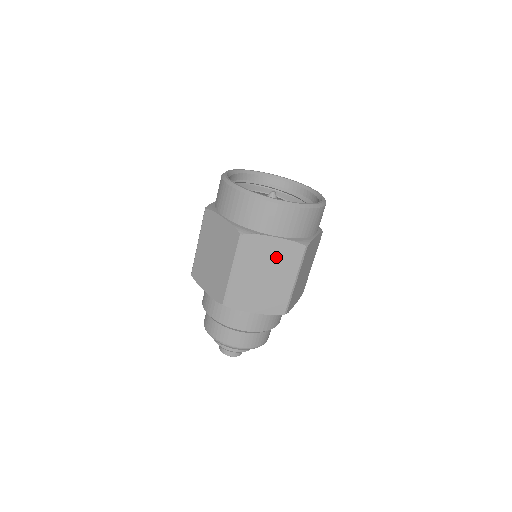
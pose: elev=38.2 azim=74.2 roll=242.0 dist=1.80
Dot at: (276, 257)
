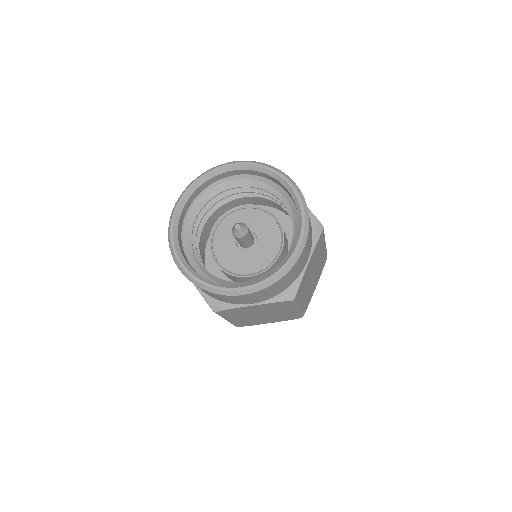
Dot at: (264, 309)
